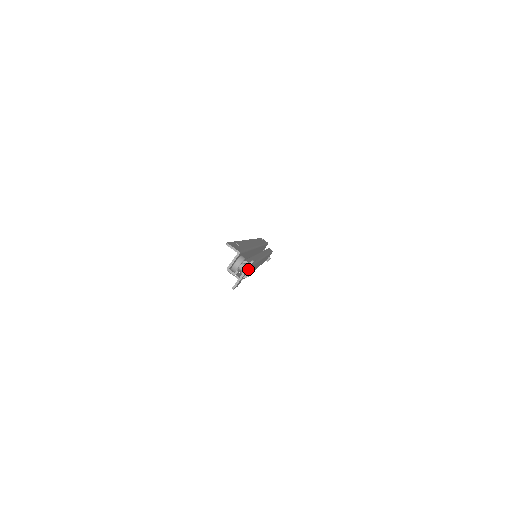
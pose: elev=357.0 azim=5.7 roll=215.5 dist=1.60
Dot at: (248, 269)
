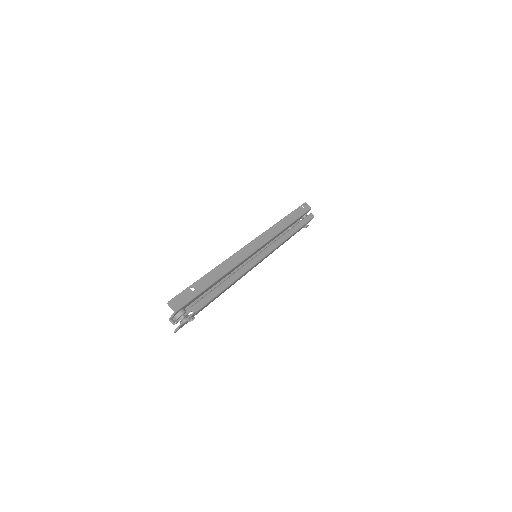
Dot at: (189, 318)
